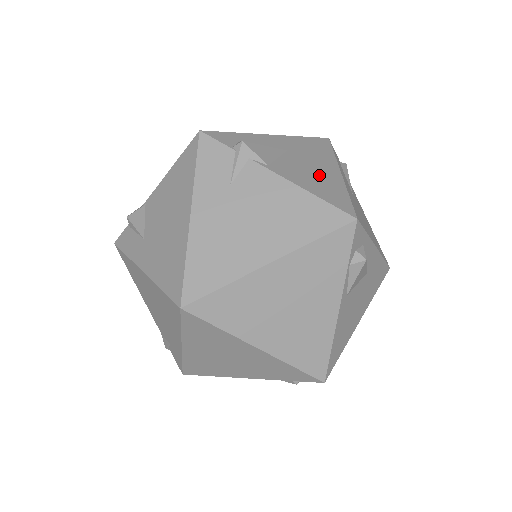
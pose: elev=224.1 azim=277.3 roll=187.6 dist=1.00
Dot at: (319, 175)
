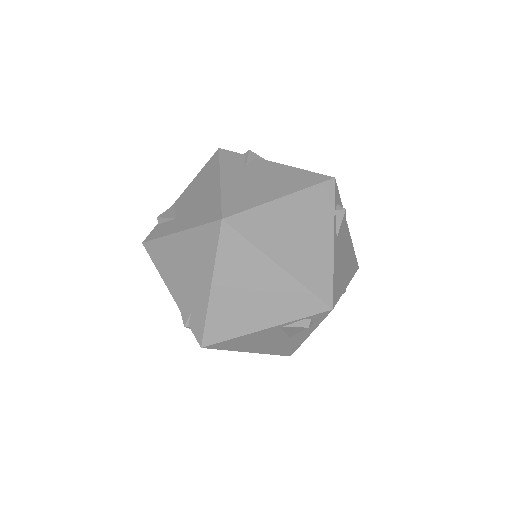
Dot at: occluded
